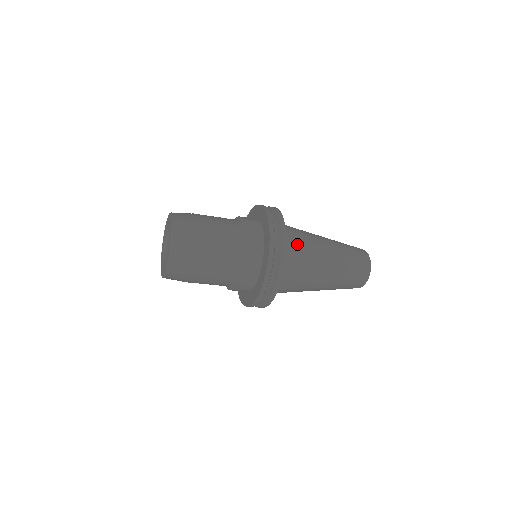
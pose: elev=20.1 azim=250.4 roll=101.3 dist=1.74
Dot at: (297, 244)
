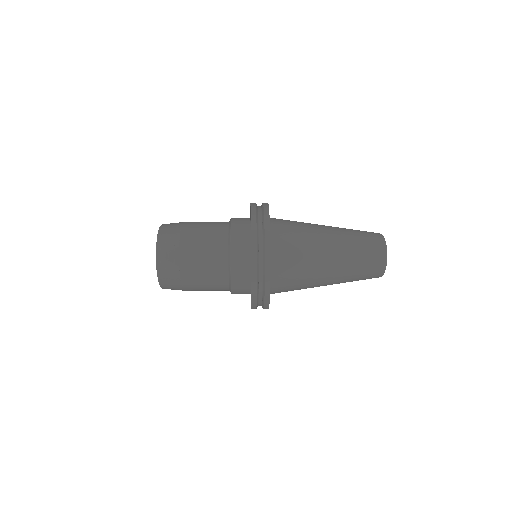
Dot at: (290, 247)
